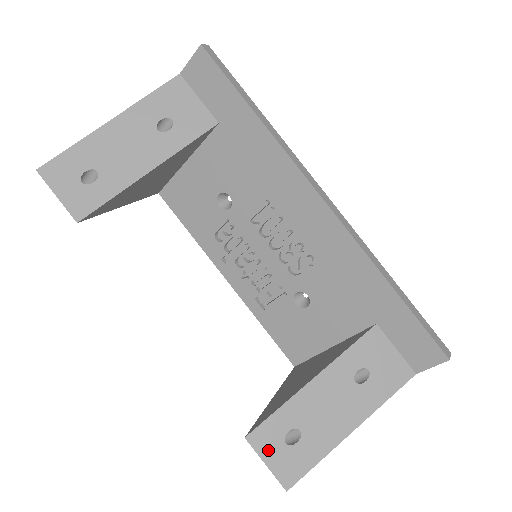
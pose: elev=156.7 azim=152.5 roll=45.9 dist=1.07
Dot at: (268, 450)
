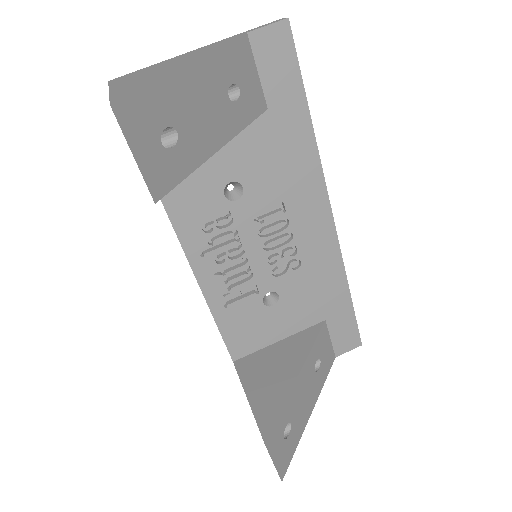
Dot at: (276, 449)
